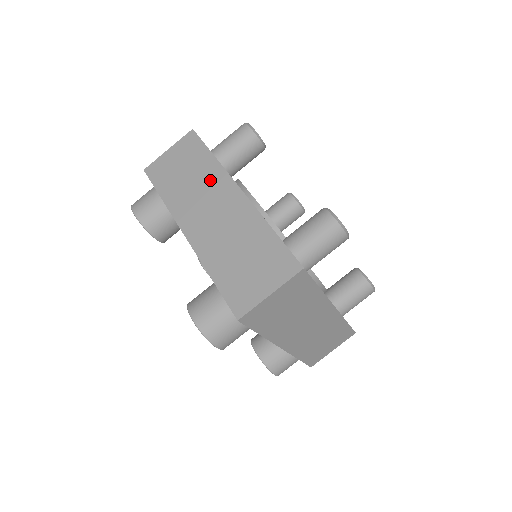
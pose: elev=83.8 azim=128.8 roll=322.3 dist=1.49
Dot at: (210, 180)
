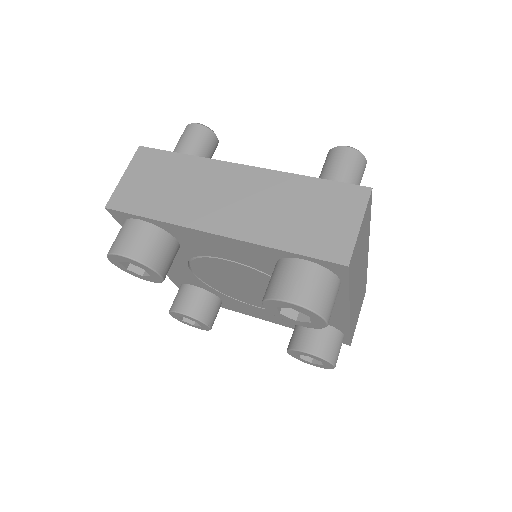
Dot at: (202, 175)
